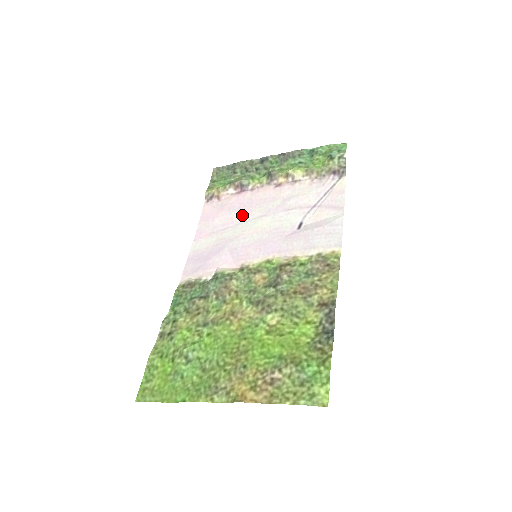
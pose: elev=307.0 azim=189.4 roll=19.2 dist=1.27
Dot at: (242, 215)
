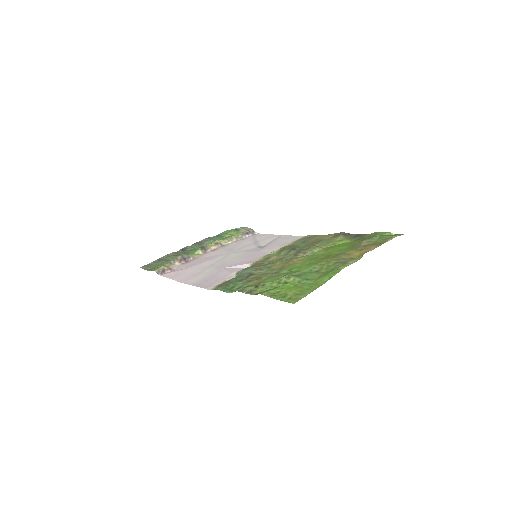
Dot at: (208, 262)
